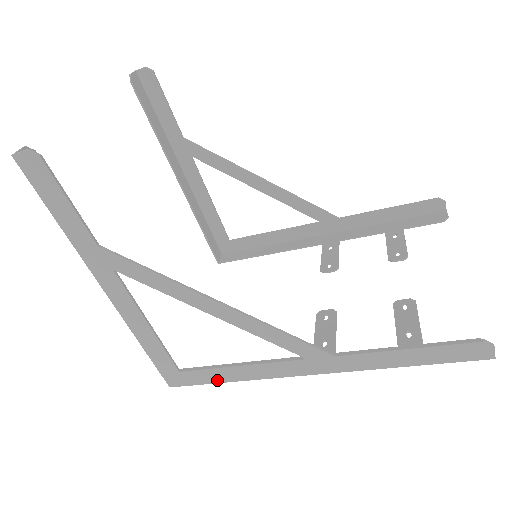
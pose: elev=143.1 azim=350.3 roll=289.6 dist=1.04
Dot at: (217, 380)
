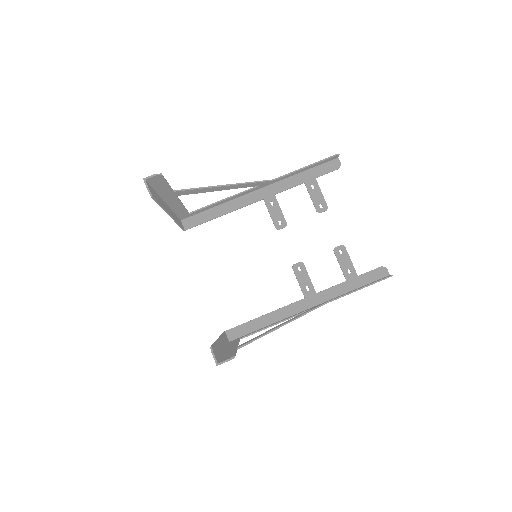
Dot at: occluded
